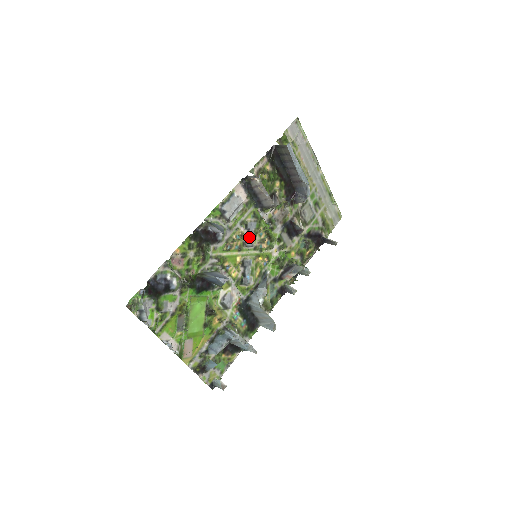
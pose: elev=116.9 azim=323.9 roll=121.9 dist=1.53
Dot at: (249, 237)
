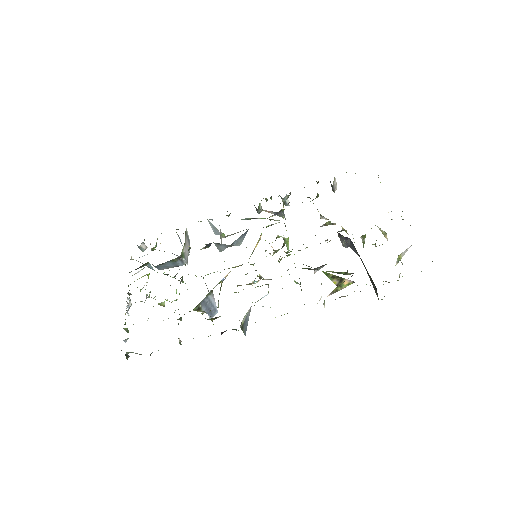
Dot at: occluded
